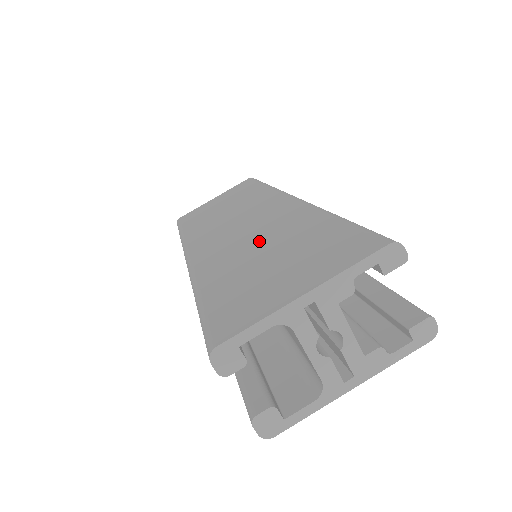
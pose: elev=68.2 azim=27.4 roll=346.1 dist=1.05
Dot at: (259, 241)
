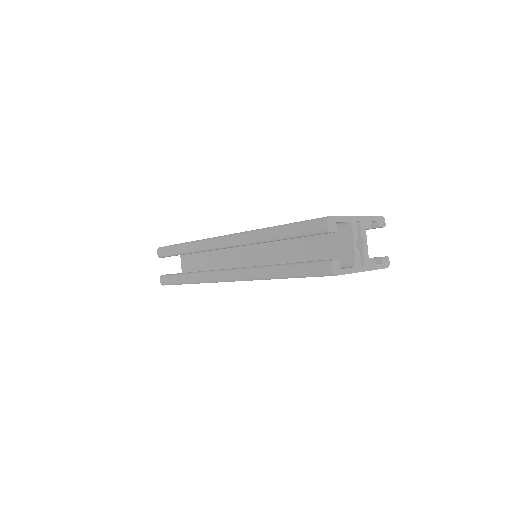
Dot at: occluded
